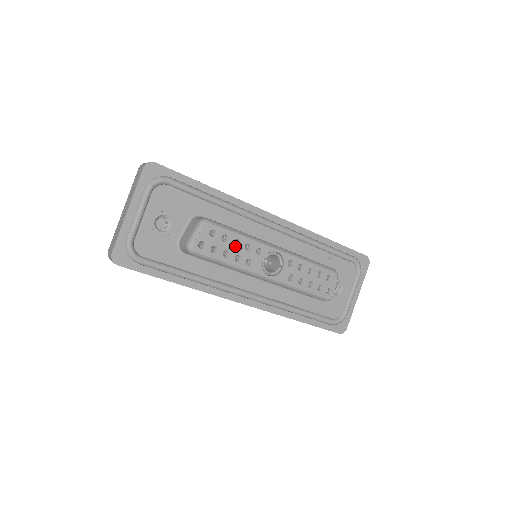
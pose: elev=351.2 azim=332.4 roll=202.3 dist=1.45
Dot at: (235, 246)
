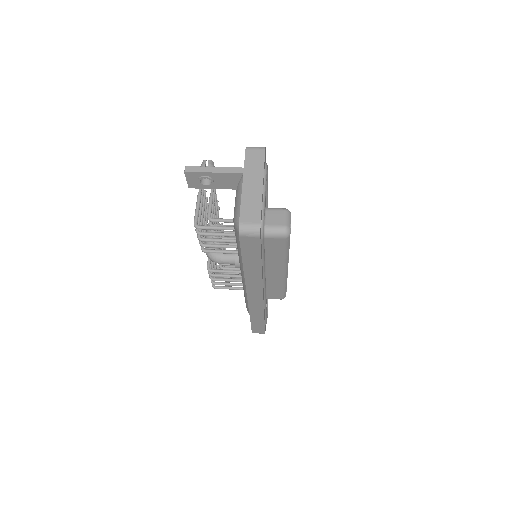
Dot at: occluded
